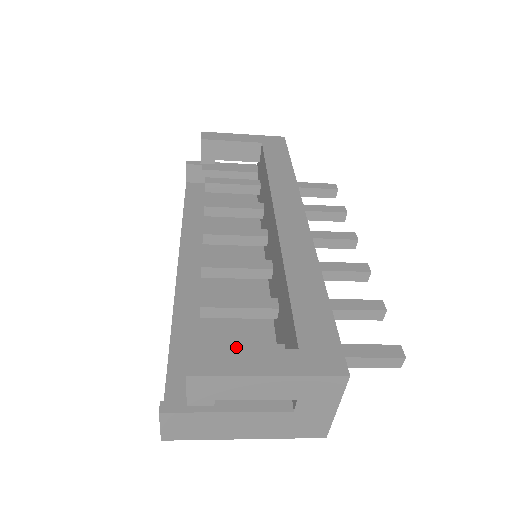
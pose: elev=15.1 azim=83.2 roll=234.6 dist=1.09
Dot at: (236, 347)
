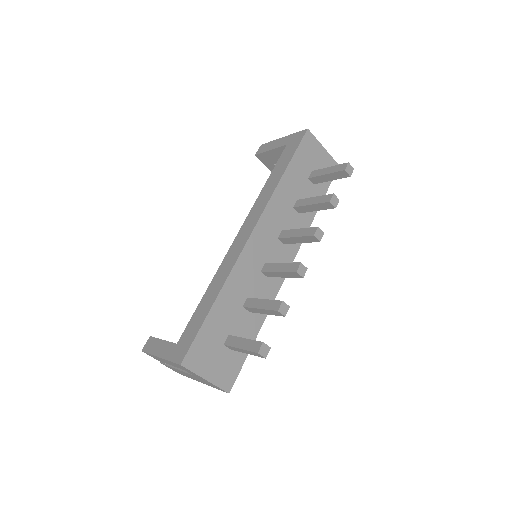
Dot at: occluded
